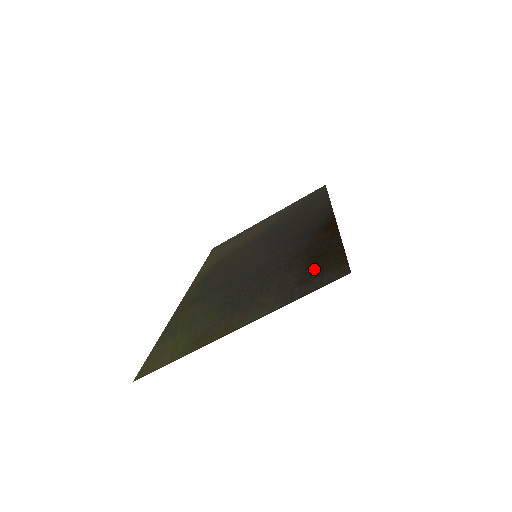
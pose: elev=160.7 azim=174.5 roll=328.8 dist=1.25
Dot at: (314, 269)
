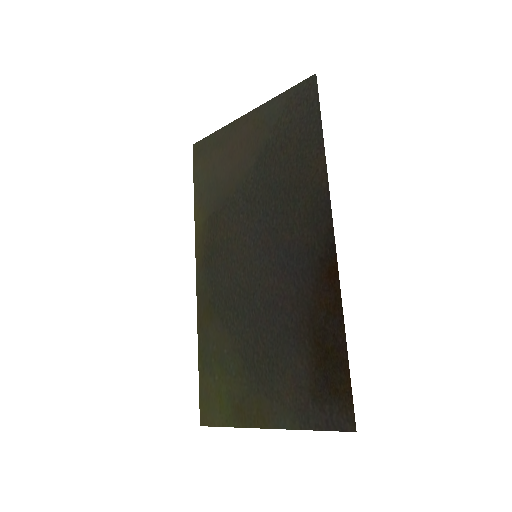
Dot at: (323, 381)
